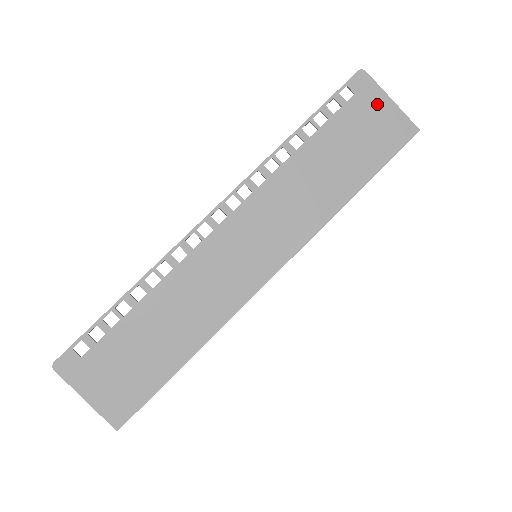
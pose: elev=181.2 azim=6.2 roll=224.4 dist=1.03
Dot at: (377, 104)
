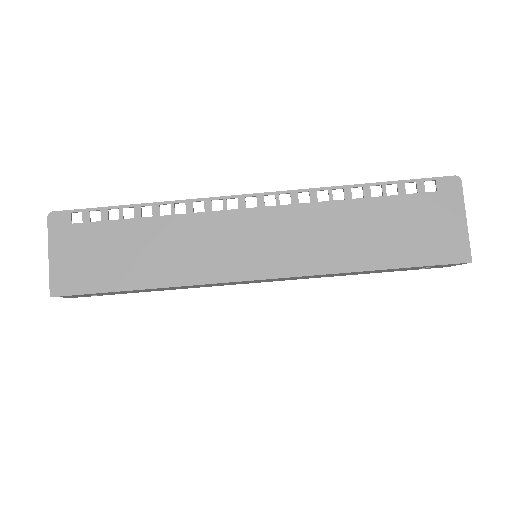
Dot at: (450, 213)
